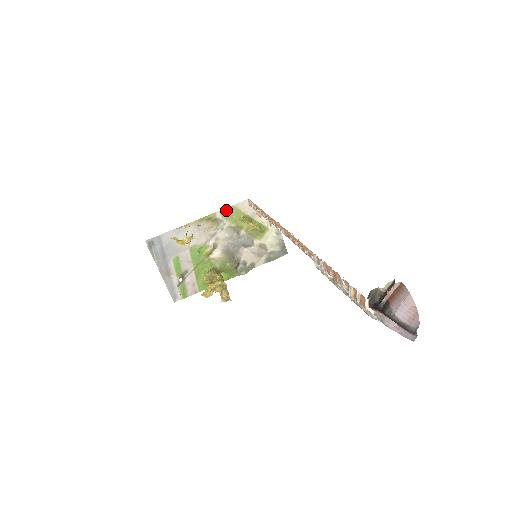
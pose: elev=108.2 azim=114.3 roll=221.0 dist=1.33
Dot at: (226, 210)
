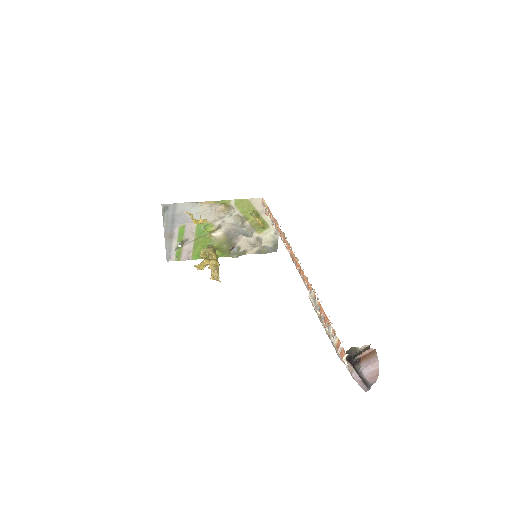
Dot at: (241, 201)
